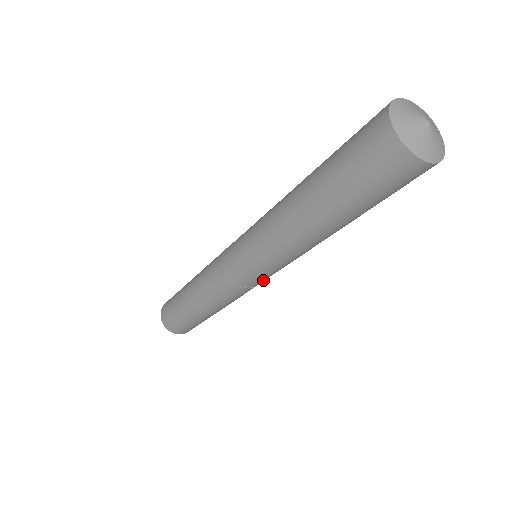
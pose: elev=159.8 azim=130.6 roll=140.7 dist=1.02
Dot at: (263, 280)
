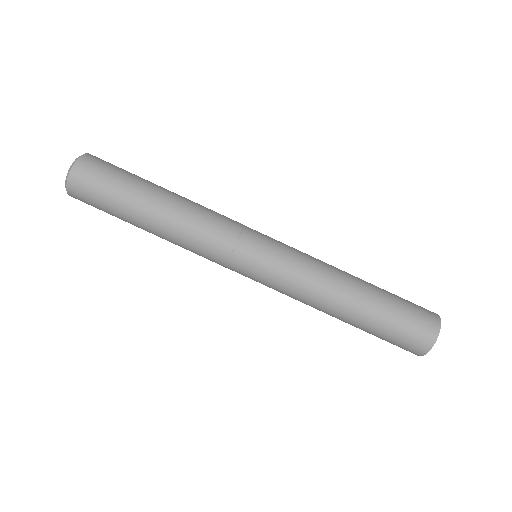
Dot at: occluded
